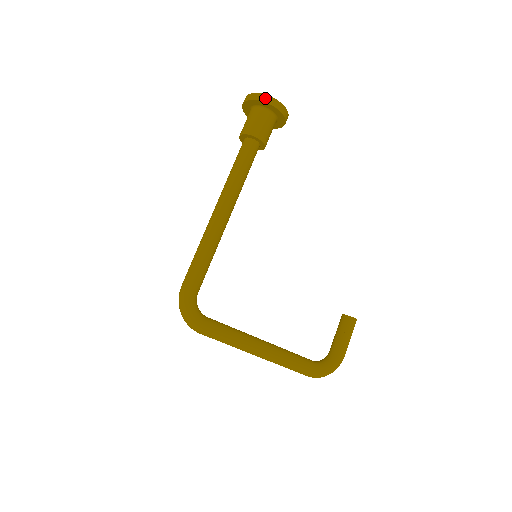
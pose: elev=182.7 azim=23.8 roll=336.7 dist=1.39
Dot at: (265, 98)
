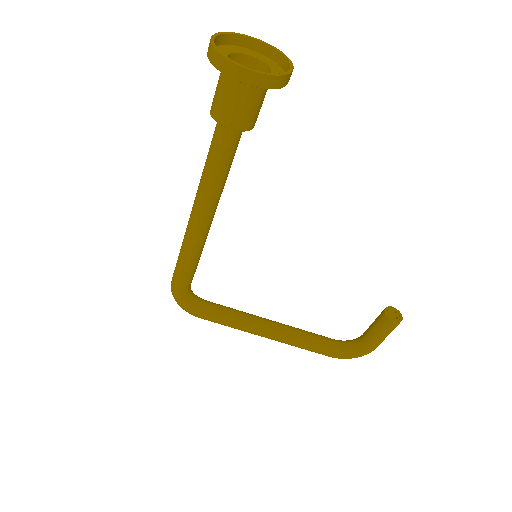
Dot at: (225, 67)
